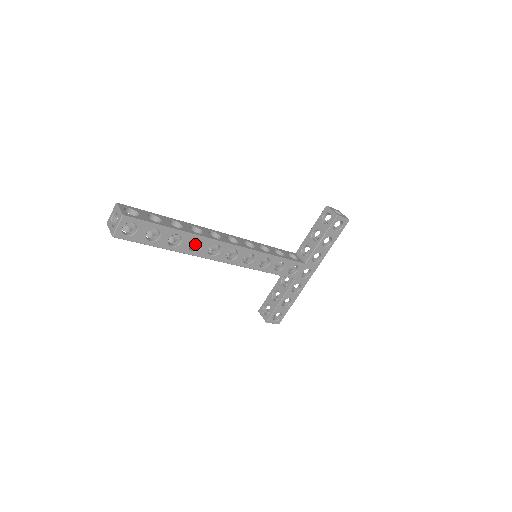
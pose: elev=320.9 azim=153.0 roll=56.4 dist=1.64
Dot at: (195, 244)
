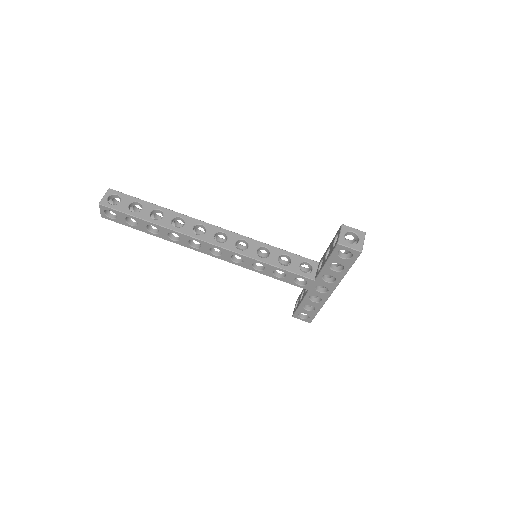
Dot at: occluded
